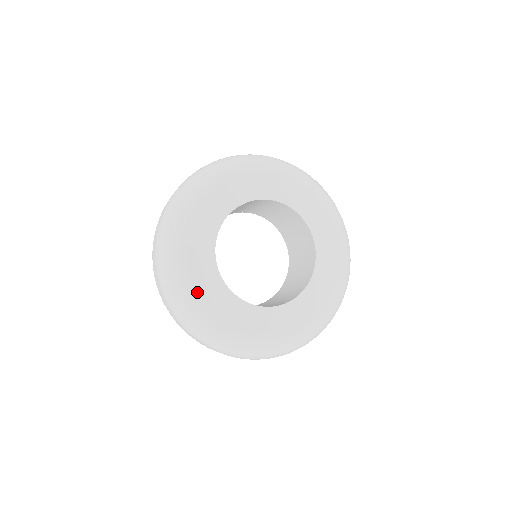
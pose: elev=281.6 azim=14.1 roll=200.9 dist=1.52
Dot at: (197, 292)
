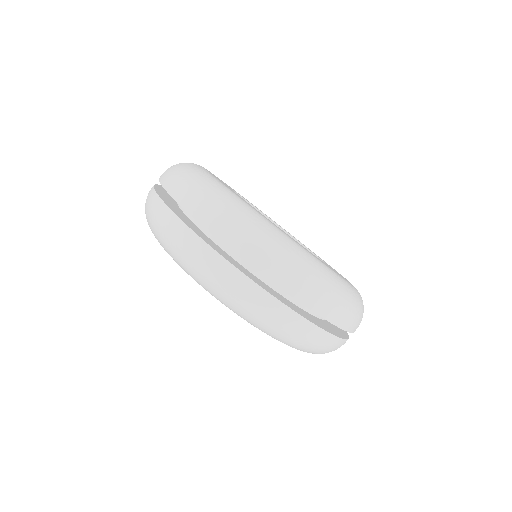
Dot at: (311, 254)
